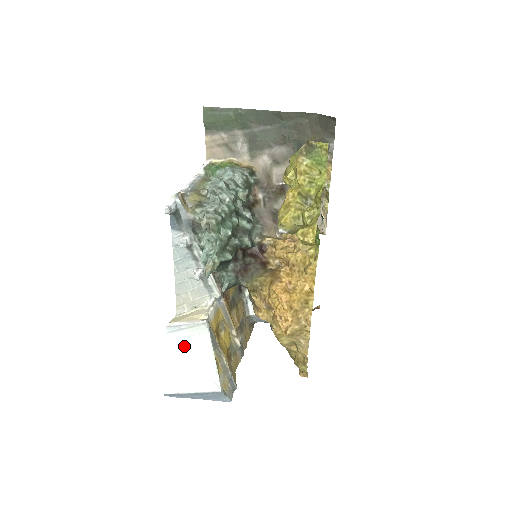
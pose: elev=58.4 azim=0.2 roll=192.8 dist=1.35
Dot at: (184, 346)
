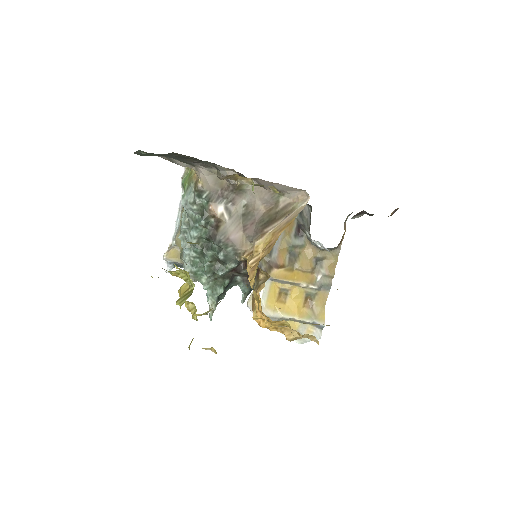
Dot at: occluded
